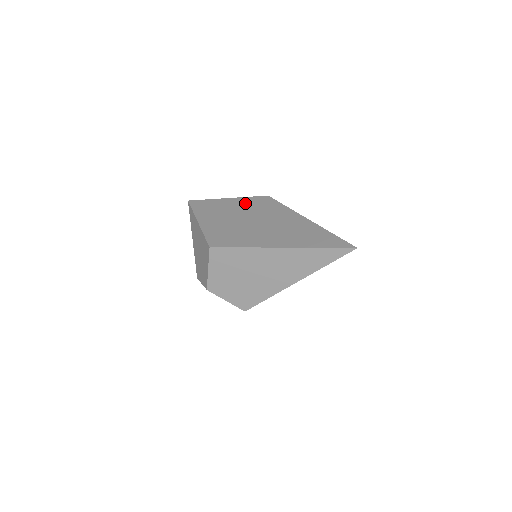
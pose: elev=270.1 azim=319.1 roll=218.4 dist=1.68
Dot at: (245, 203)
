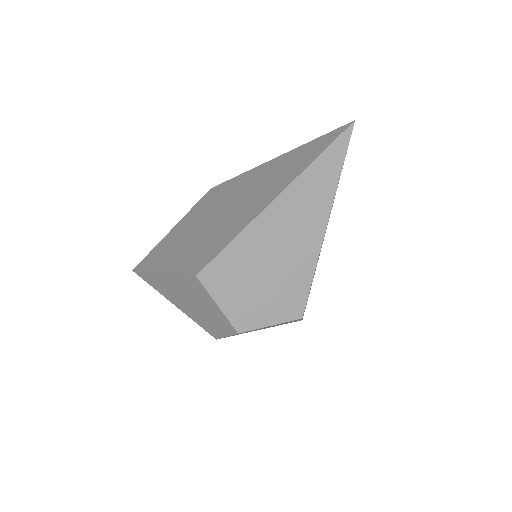
Dot at: (194, 214)
